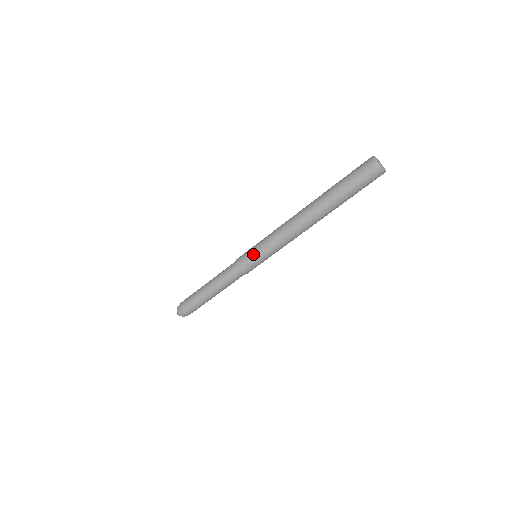
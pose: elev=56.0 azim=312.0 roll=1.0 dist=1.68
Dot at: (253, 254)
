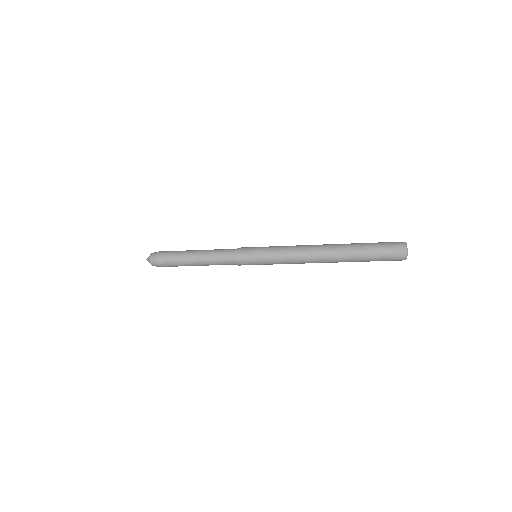
Dot at: (257, 258)
